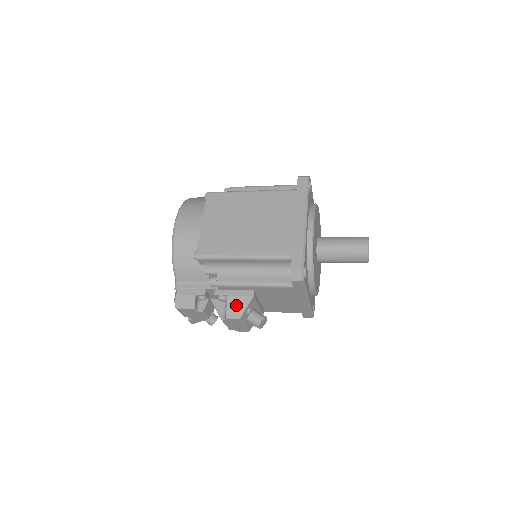
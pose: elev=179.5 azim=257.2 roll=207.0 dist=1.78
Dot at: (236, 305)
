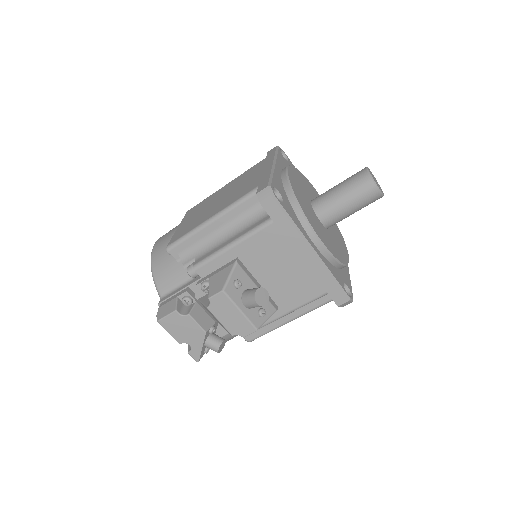
Dot at: (218, 280)
